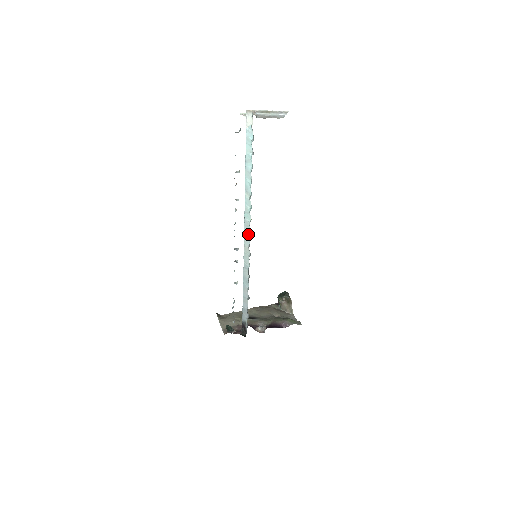
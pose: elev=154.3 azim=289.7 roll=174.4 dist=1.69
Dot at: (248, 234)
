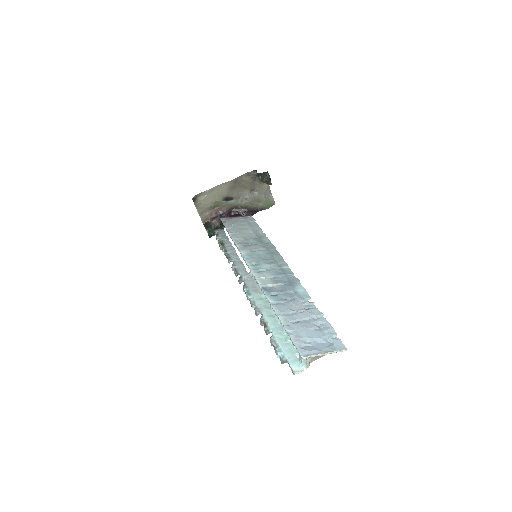
Dot at: occluded
